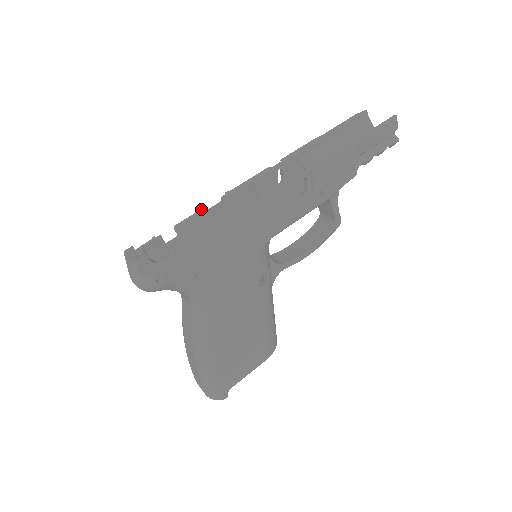
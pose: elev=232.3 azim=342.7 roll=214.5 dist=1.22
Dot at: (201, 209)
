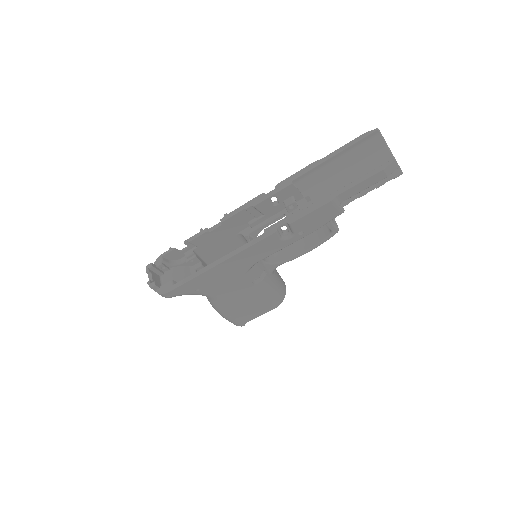
Dot at: (204, 230)
